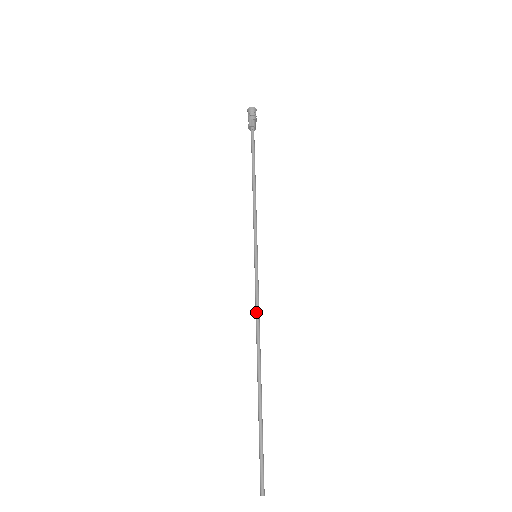
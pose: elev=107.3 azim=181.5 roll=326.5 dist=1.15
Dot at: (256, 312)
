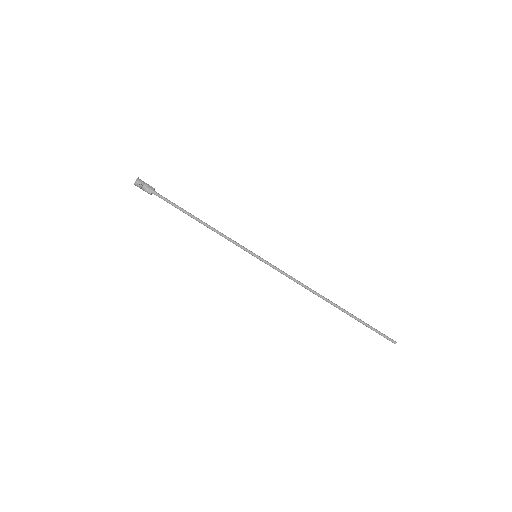
Dot at: occluded
